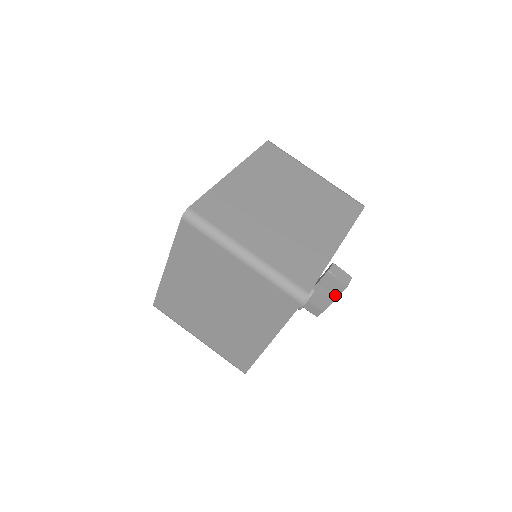
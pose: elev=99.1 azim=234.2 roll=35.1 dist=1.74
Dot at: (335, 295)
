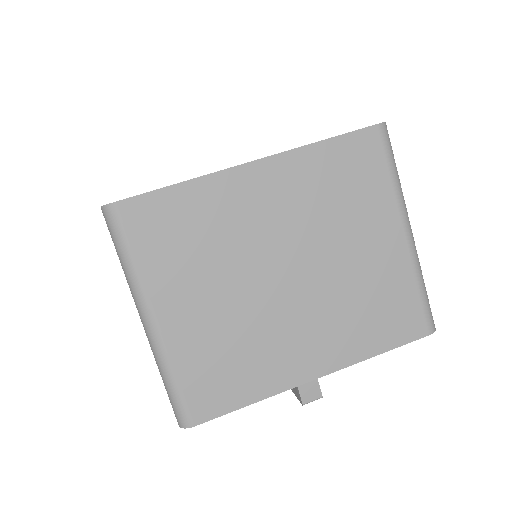
Dot at: (293, 388)
